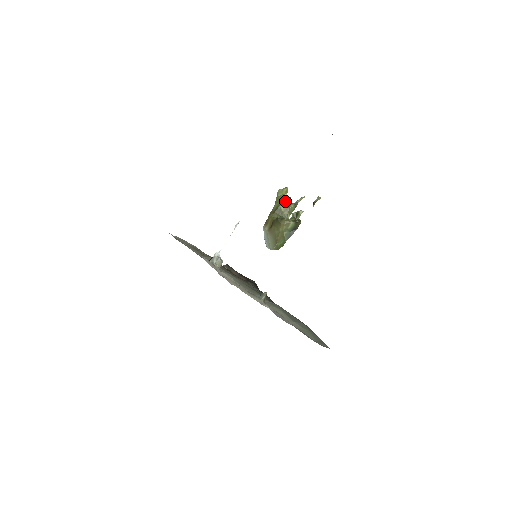
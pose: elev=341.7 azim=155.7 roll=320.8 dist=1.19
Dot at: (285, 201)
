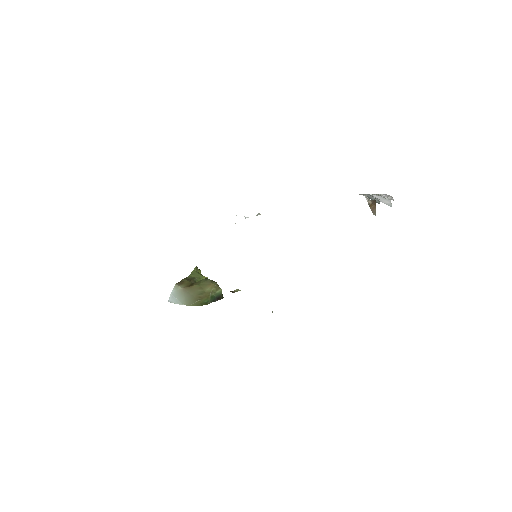
Dot at: (202, 278)
